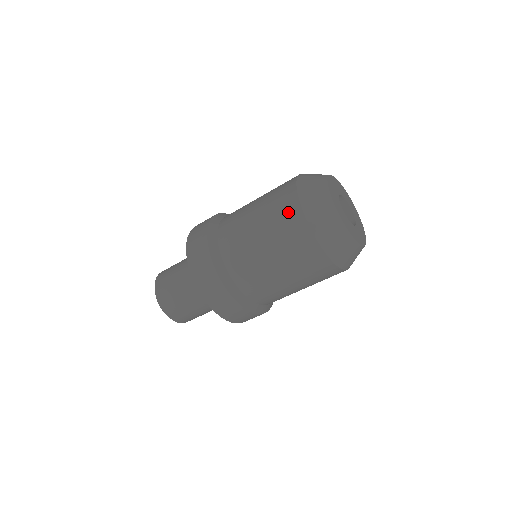
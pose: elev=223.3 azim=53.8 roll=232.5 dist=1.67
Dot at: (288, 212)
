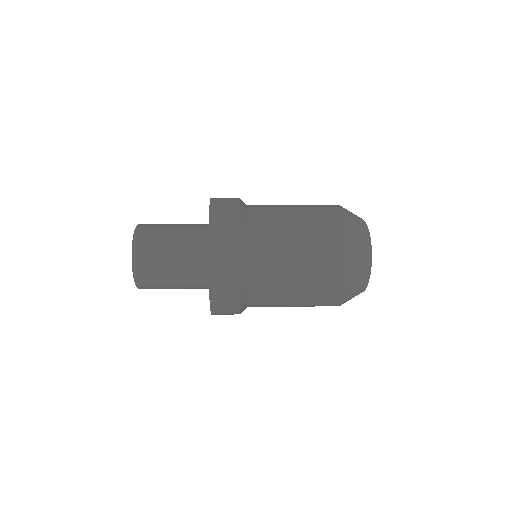
Dot at: (329, 303)
